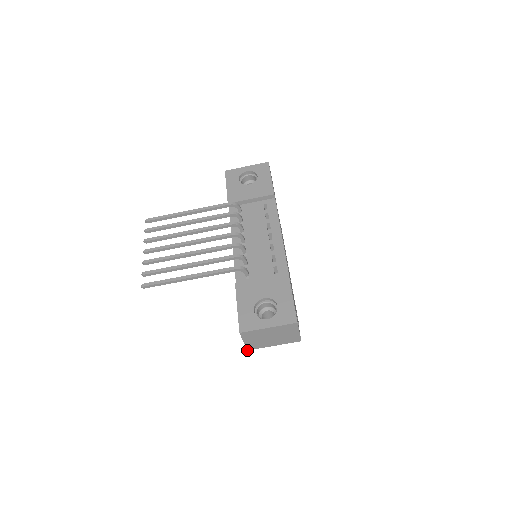
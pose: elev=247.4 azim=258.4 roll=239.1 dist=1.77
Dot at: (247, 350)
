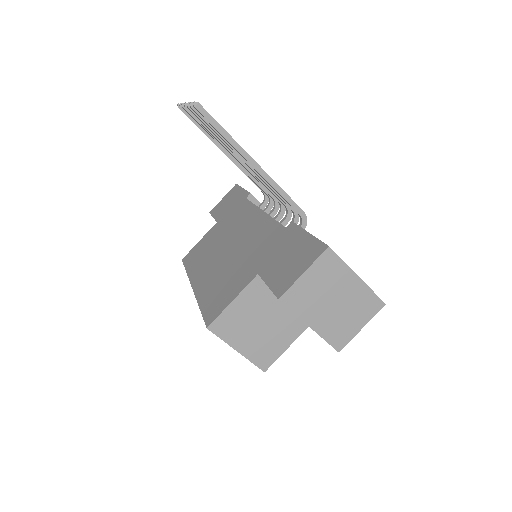
Dot at: (278, 298)
